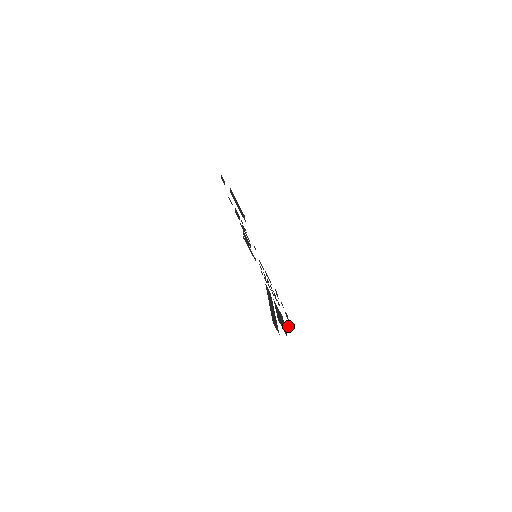
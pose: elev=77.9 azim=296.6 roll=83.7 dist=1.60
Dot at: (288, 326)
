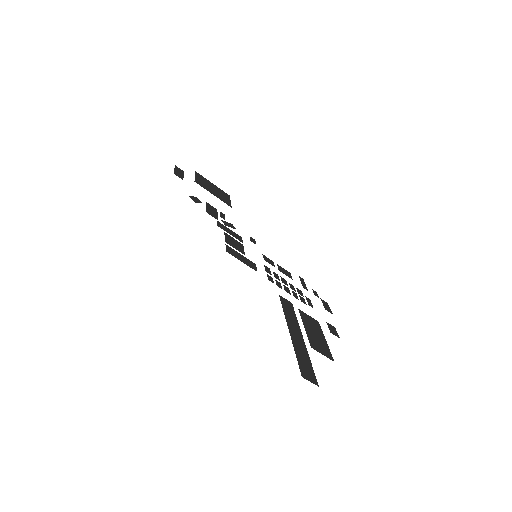
Dot at: (331, 328)
